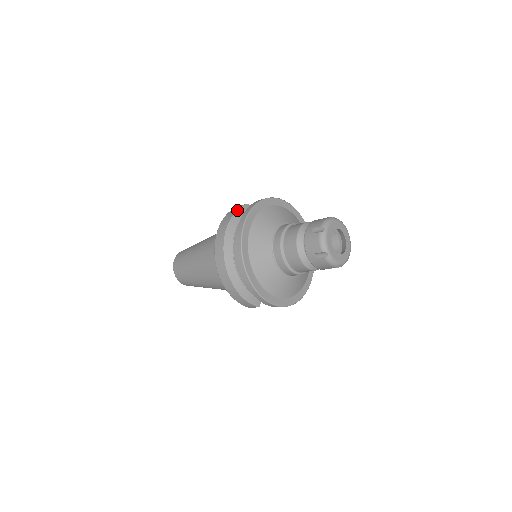
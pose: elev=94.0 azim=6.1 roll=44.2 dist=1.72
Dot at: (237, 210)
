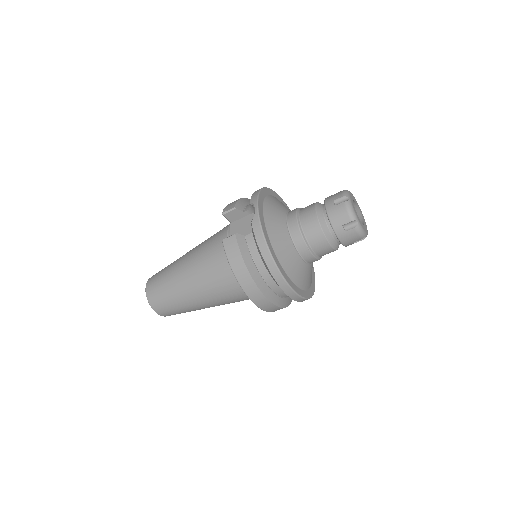
Dot at: (241, 253)
